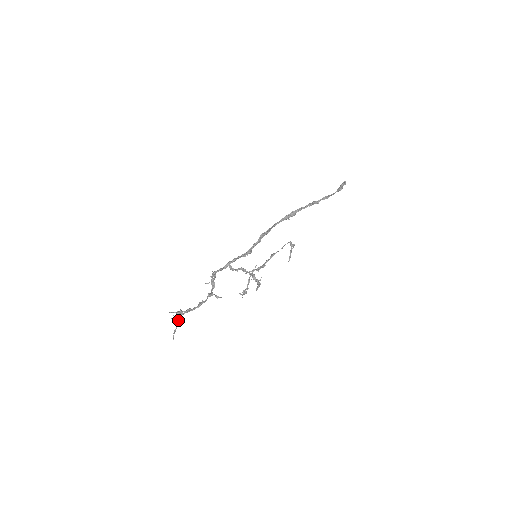
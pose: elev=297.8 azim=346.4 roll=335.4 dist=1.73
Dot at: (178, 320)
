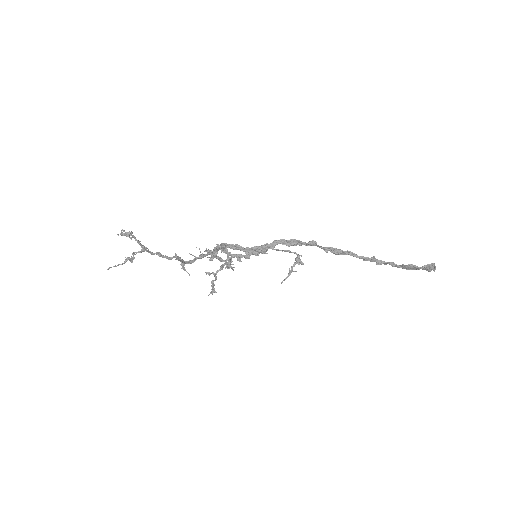
Dot at: occluded
